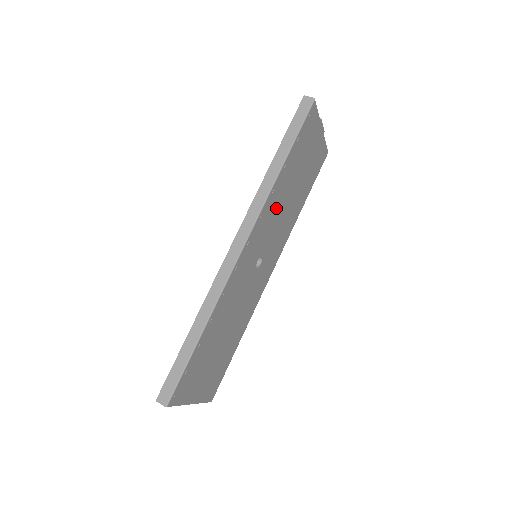
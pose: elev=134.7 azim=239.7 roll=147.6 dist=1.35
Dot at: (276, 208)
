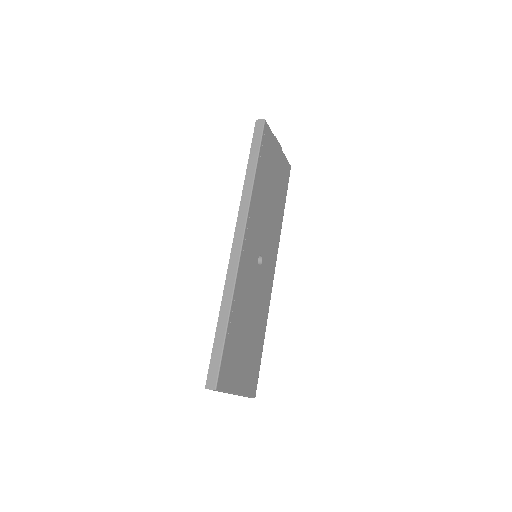
Dot at: (260, 211)
